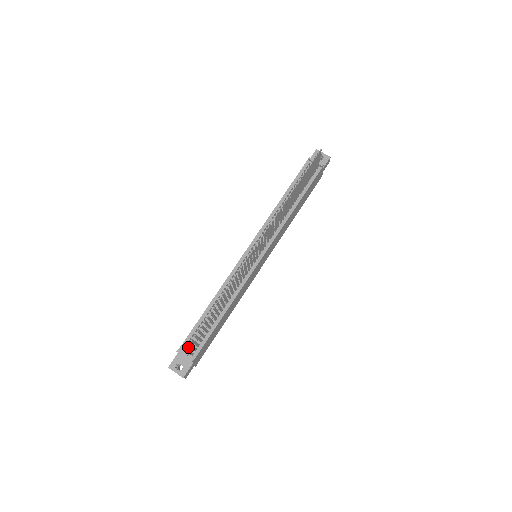
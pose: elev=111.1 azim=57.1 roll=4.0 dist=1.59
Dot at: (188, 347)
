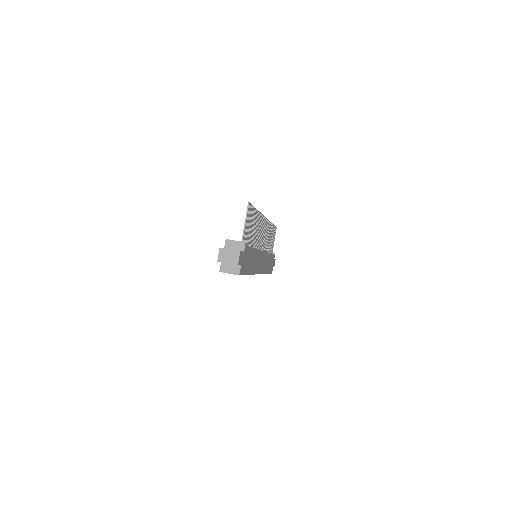
Dot at: occluded
